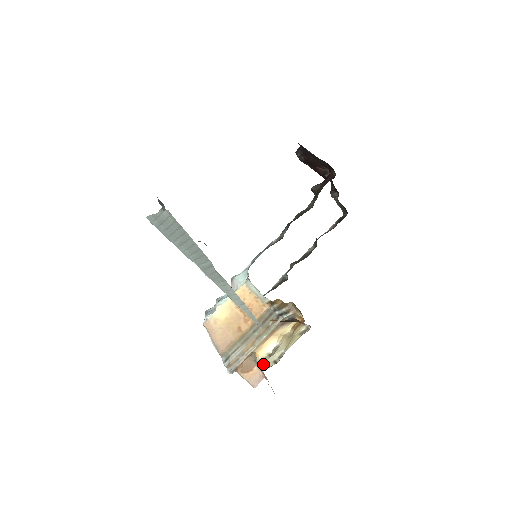
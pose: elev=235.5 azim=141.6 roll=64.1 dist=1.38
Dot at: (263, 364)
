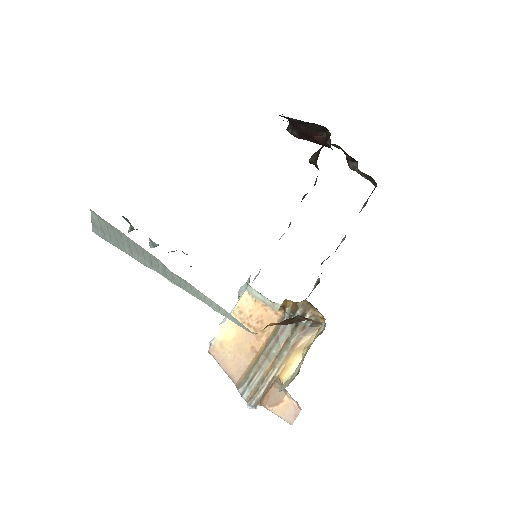
Dot at: occluded
